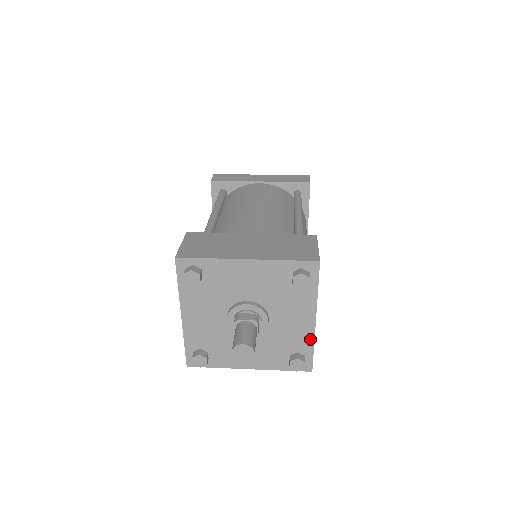
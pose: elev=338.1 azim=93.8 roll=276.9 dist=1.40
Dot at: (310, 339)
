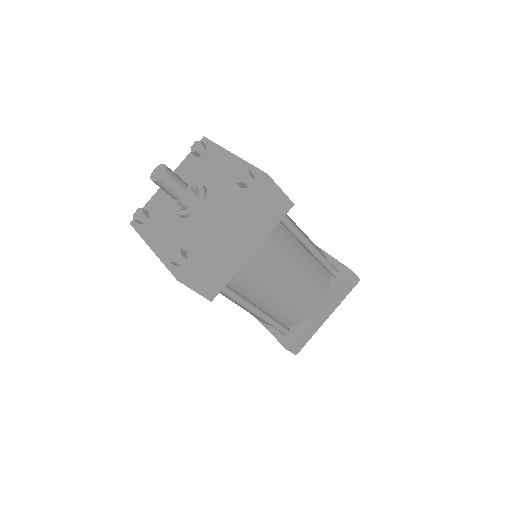
Dot at: (205, 244)
